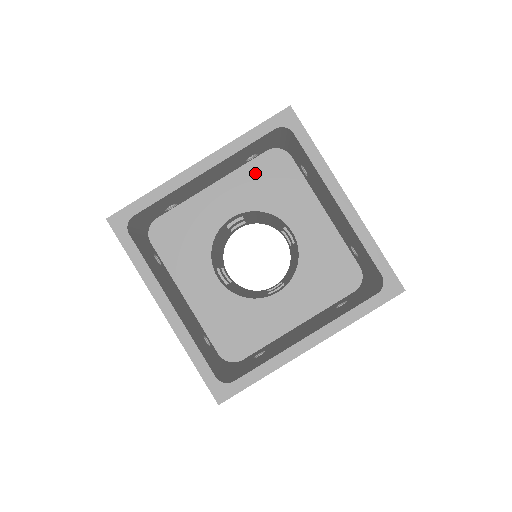
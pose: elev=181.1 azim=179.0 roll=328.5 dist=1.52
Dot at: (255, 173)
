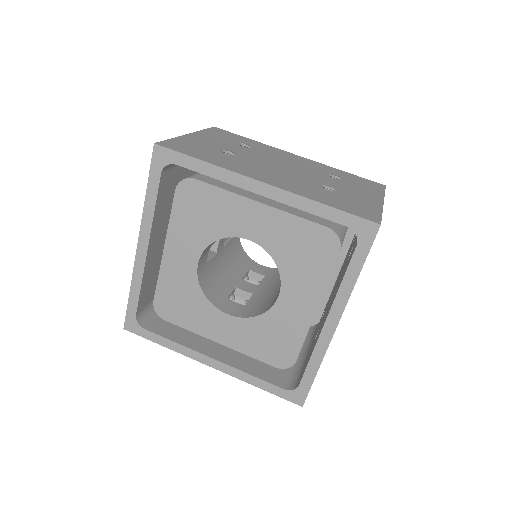
Dot at: (300, 232)
